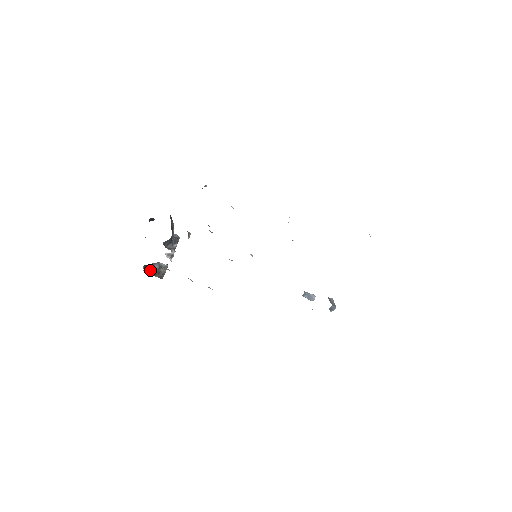
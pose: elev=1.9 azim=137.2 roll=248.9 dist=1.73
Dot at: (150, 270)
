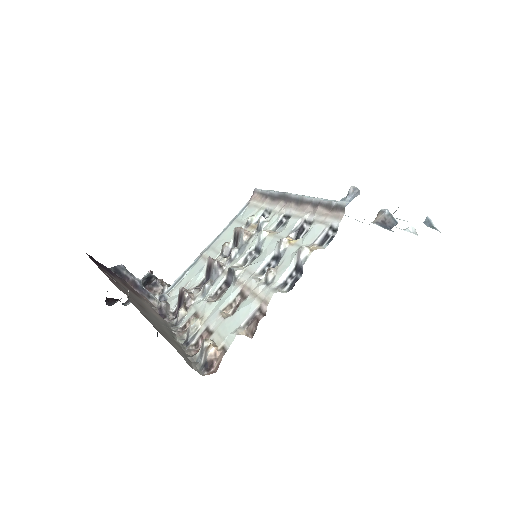
Dot at: occluded
